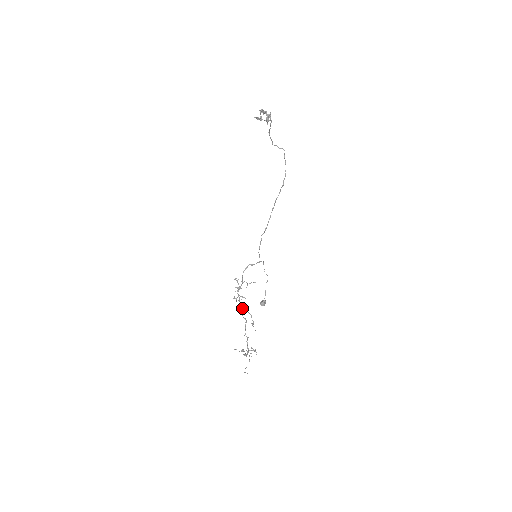
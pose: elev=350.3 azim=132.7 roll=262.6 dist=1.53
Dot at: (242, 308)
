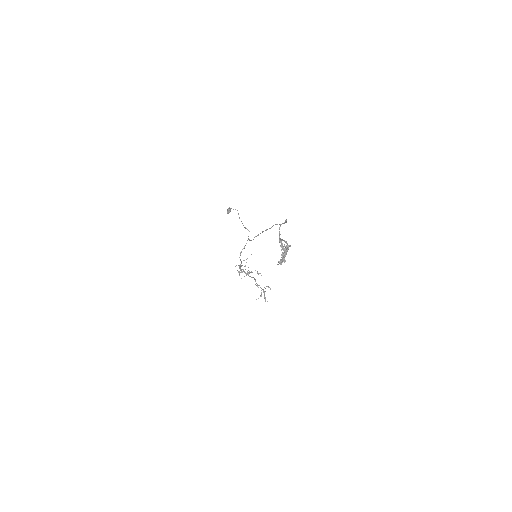
Dot at: (248, 275)
